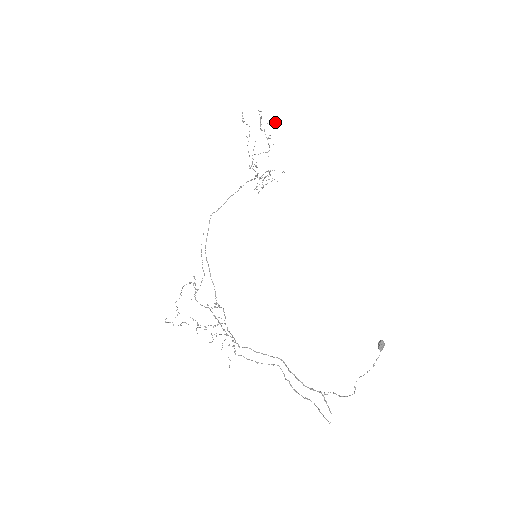
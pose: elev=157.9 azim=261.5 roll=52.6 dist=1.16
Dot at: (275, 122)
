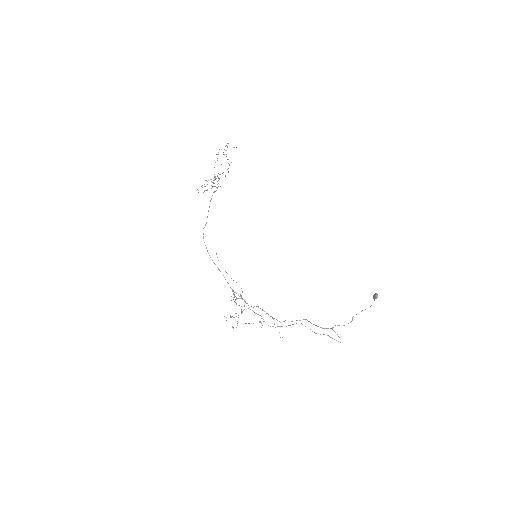
Dot at: (234, 147)
